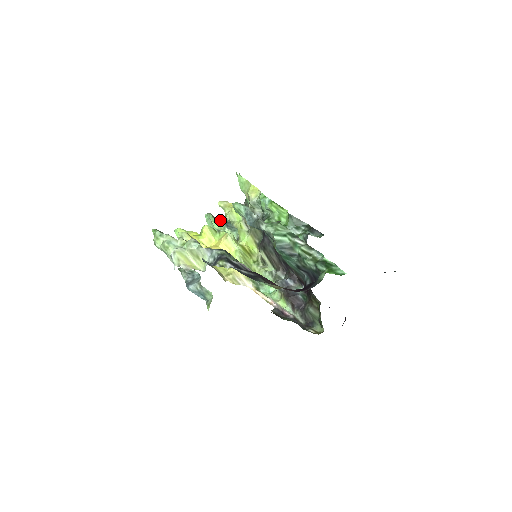
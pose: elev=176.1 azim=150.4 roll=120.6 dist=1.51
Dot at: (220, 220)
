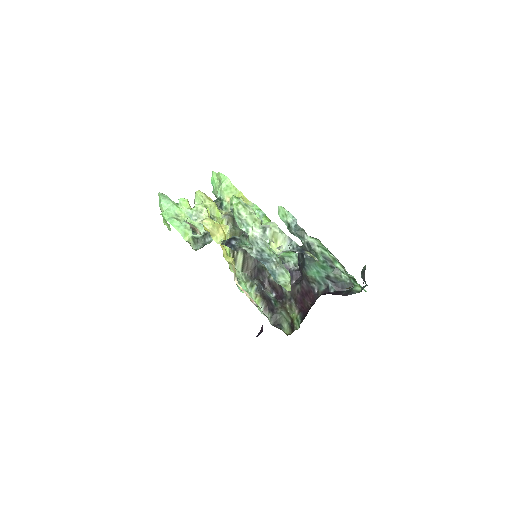
Dot at: occluded
